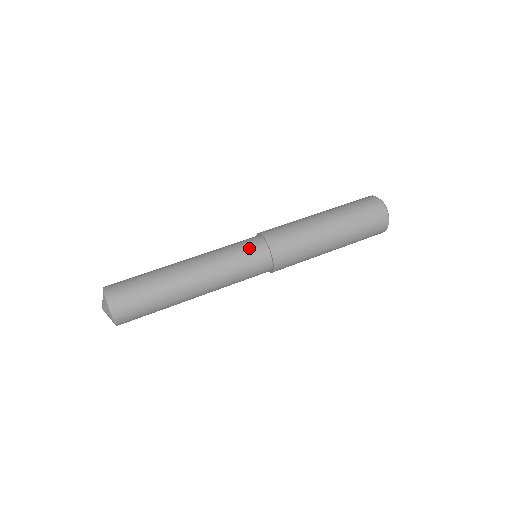
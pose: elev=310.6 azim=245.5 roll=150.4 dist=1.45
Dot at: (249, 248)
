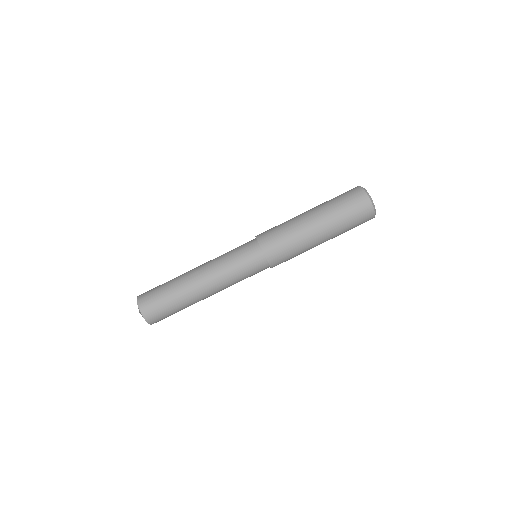
Dot at: (244, 248)
